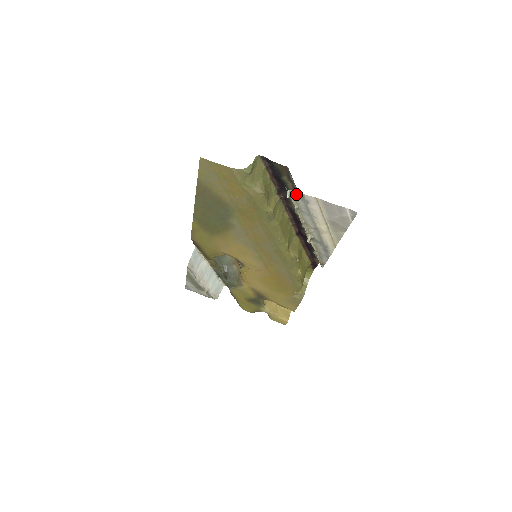
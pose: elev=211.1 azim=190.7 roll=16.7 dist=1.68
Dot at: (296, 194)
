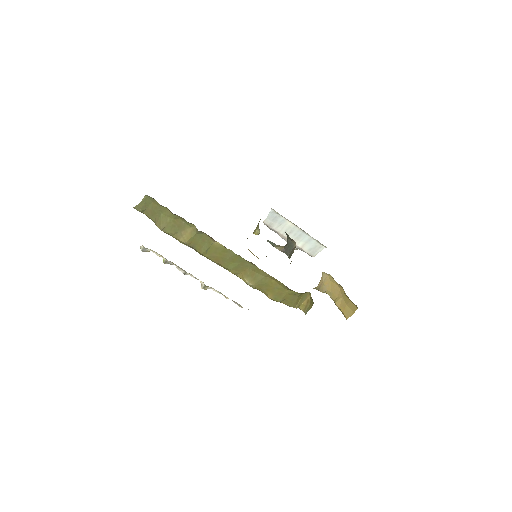
Dot at: (149, 251)
